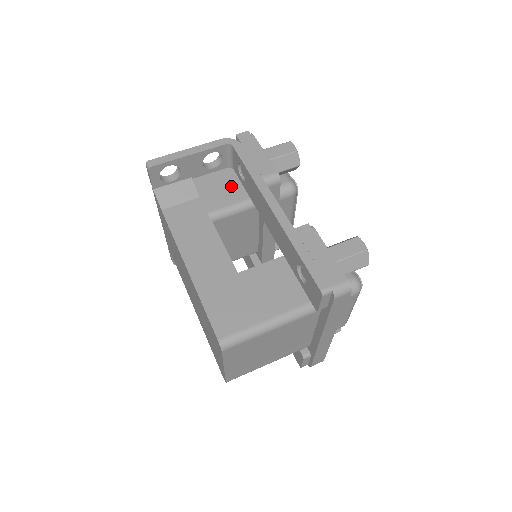
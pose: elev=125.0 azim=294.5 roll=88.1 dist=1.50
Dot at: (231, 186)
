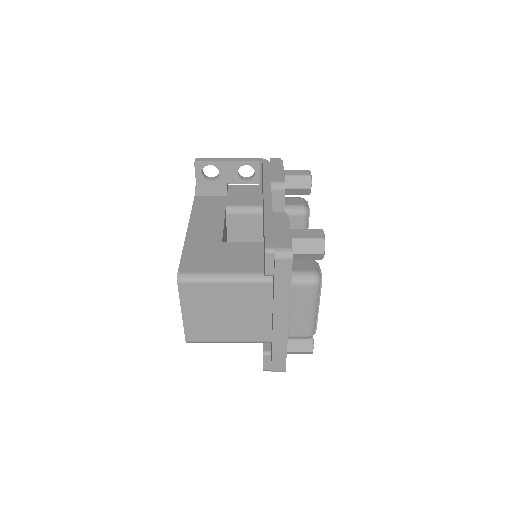
Dot at: (255, 196)
